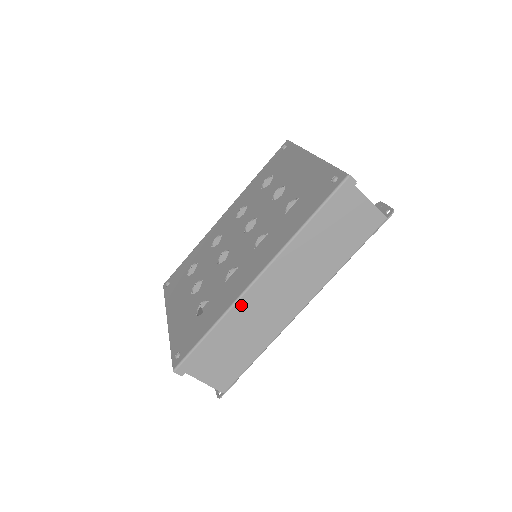
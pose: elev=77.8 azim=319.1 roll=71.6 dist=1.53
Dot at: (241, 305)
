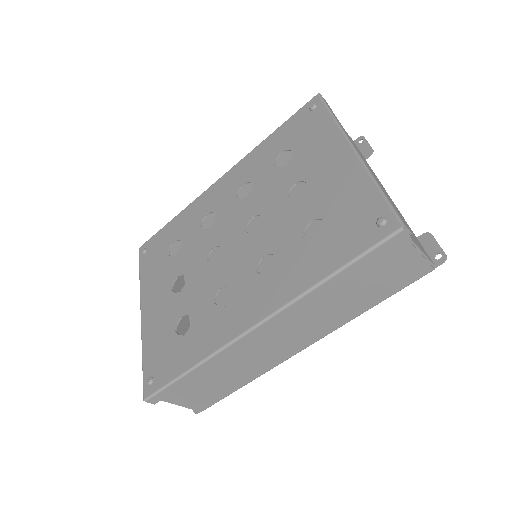
Dot at: (232, 349)
